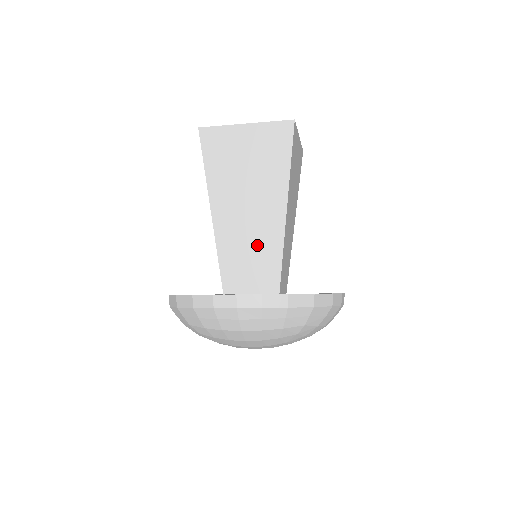
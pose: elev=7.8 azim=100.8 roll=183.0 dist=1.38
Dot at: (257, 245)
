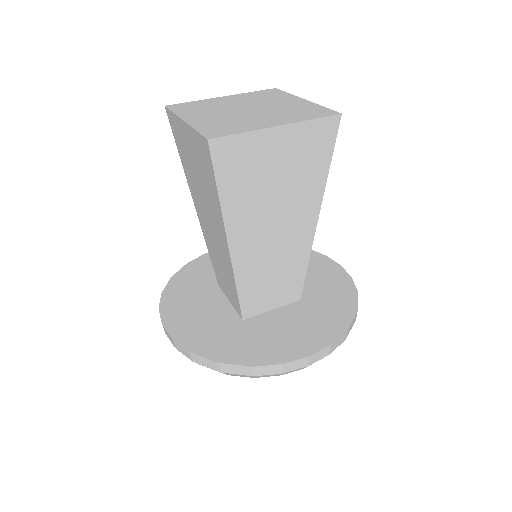
Dot at: (282, 265)
